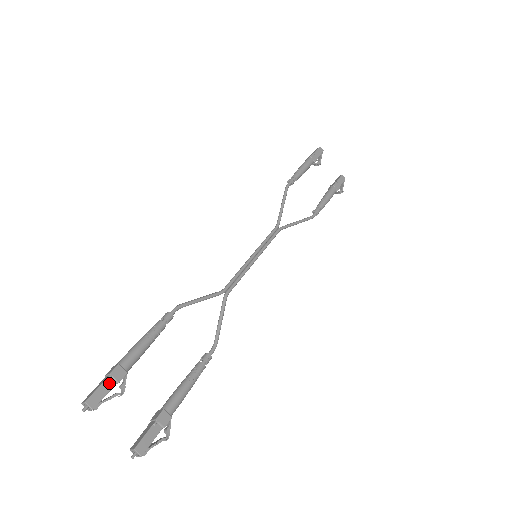
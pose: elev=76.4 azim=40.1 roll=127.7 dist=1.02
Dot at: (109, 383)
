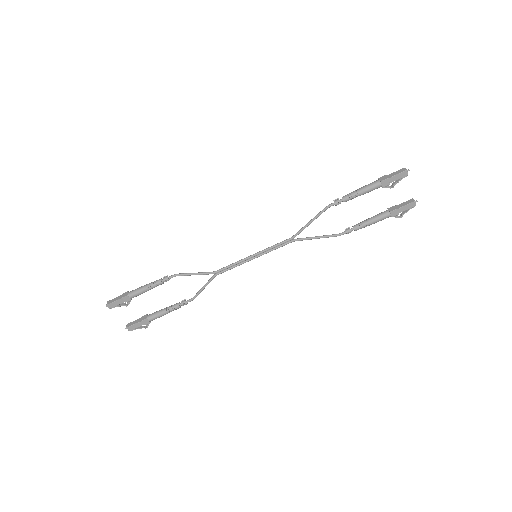
Dot at: (120, 301)
